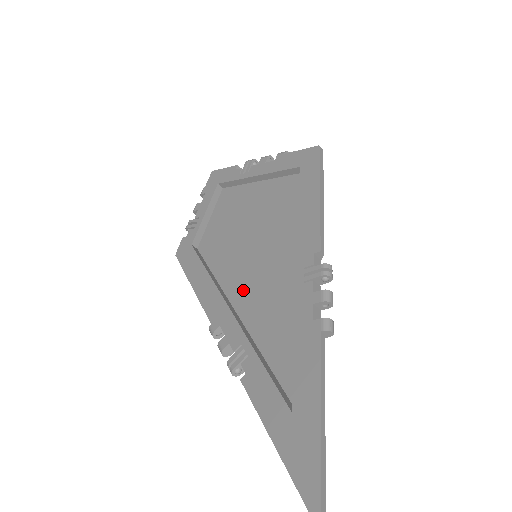
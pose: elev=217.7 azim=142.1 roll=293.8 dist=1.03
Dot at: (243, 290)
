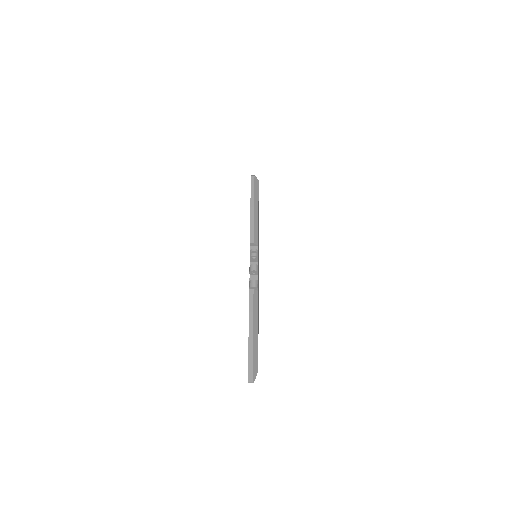
Dot at: occluded
